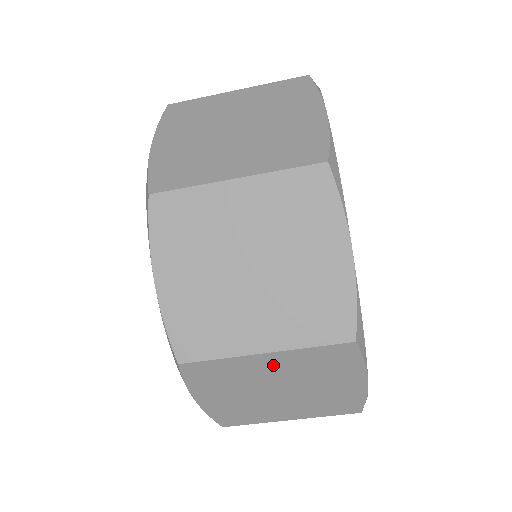
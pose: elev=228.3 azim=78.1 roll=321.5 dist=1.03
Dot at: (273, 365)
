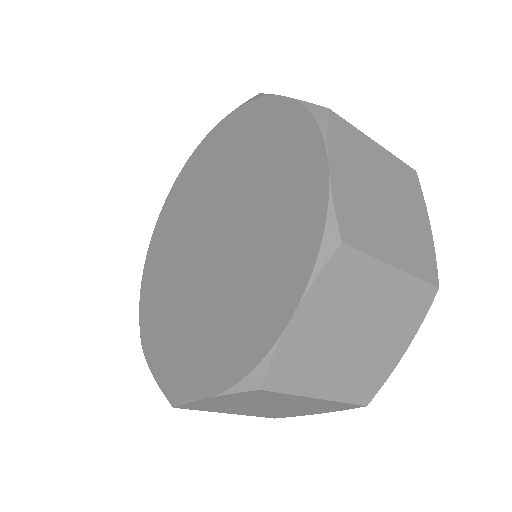
Dot at: (305, 402)
